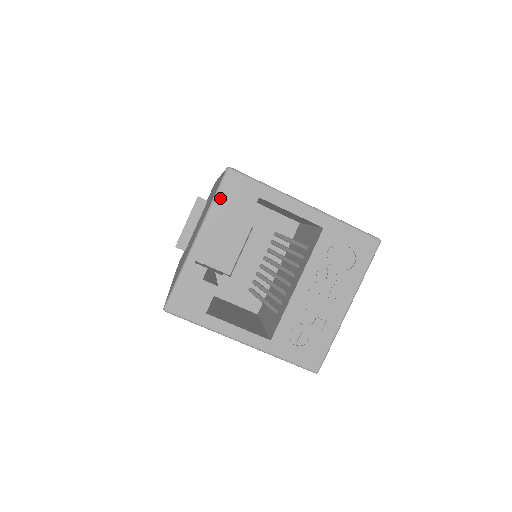
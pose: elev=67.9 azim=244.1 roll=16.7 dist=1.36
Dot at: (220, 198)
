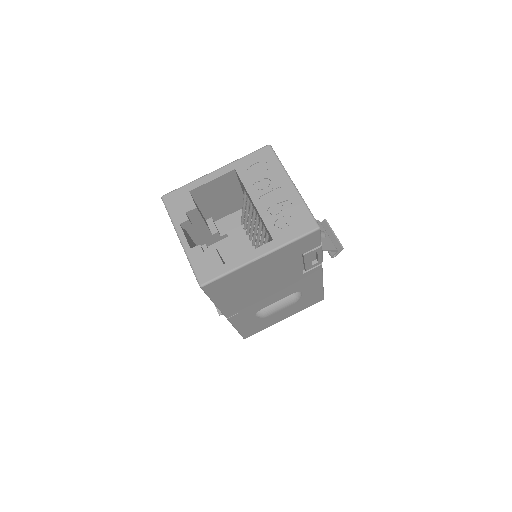
Dot at: (171, 211)
